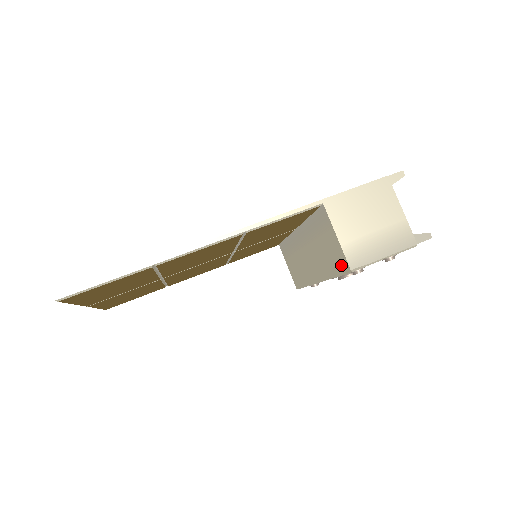
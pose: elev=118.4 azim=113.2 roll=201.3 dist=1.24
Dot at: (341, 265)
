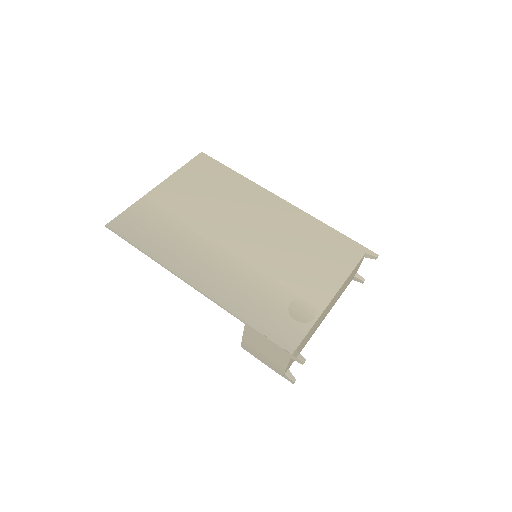
Dot at: occluded
